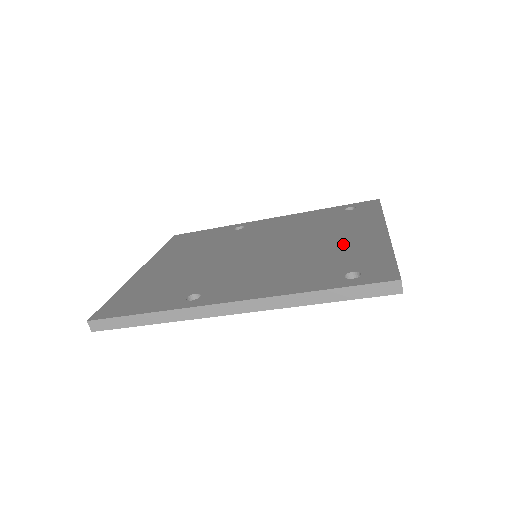
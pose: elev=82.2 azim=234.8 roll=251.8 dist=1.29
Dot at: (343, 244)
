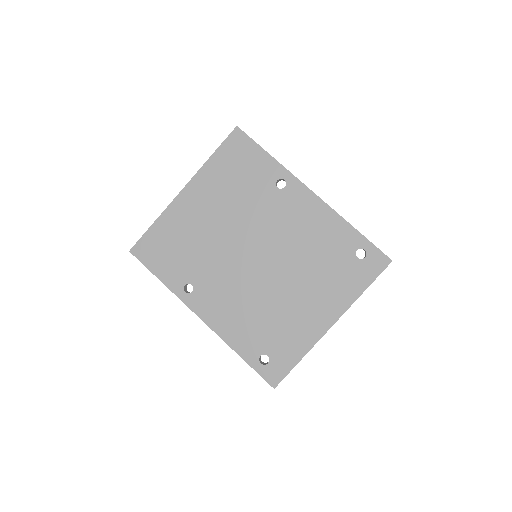
Dot at: (296, 315)
